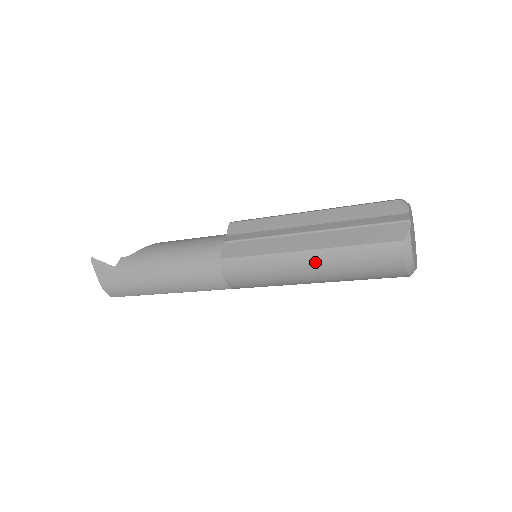
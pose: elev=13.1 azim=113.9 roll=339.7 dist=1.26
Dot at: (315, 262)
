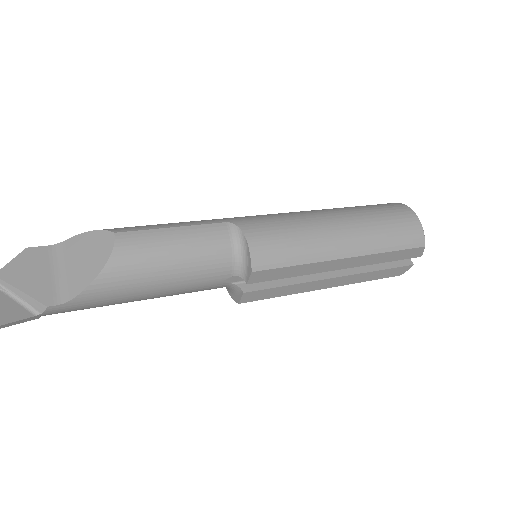
Dot at: occluded
